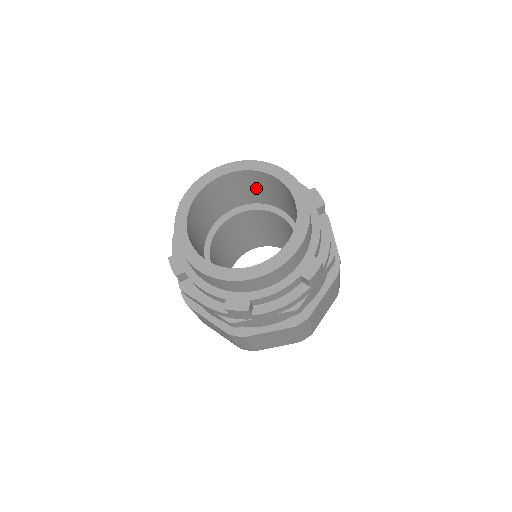
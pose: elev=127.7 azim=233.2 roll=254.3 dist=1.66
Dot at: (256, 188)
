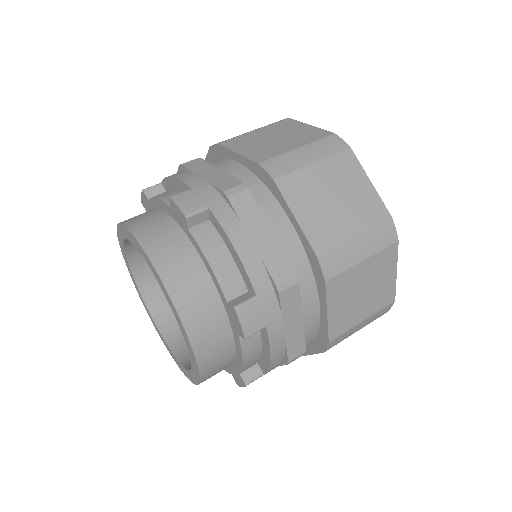
Dot at: occluded
